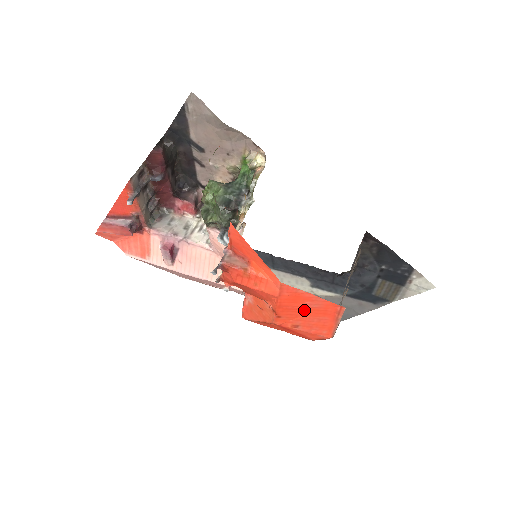
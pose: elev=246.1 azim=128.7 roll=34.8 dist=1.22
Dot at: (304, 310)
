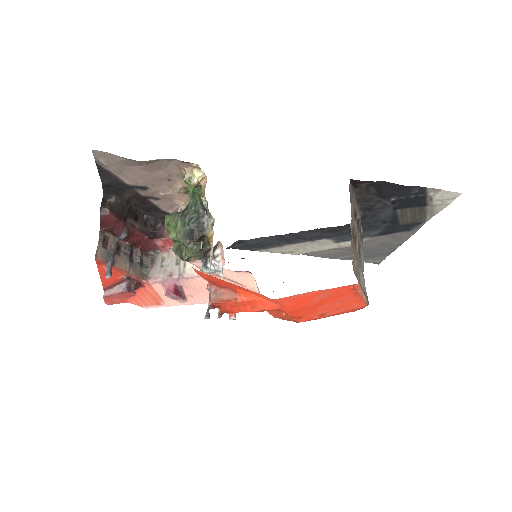
Dot at: (318, 303)
